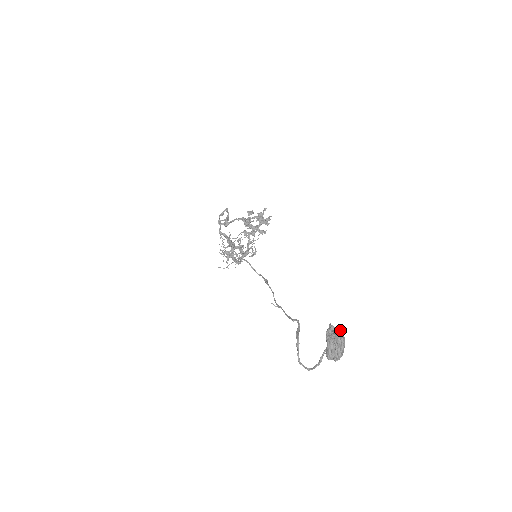
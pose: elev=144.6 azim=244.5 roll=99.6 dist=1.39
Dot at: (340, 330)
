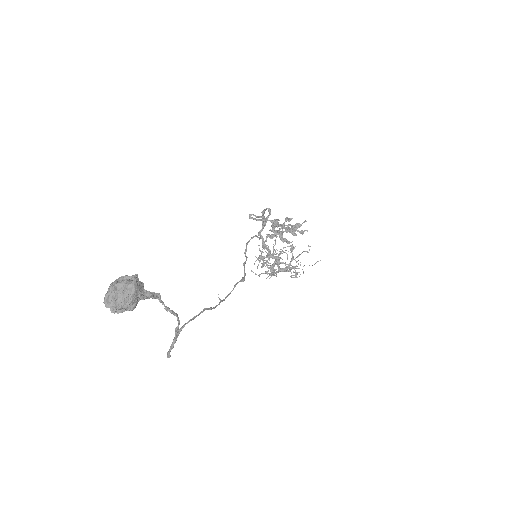
Dot at: (133, 281)
